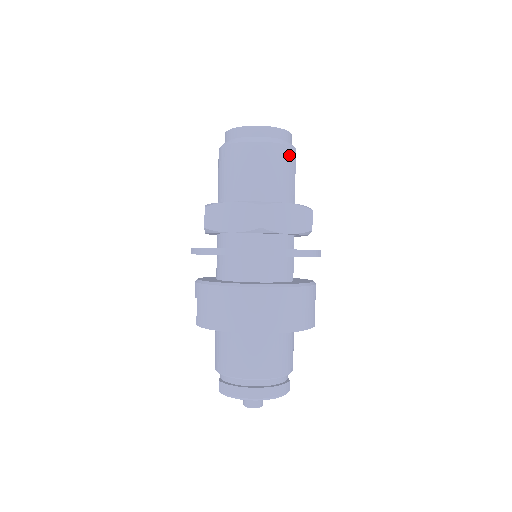
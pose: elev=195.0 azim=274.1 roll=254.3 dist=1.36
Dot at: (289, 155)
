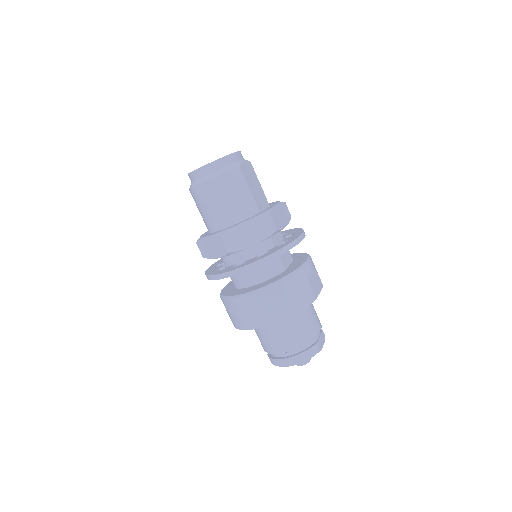
Dot at: (233, 178)
